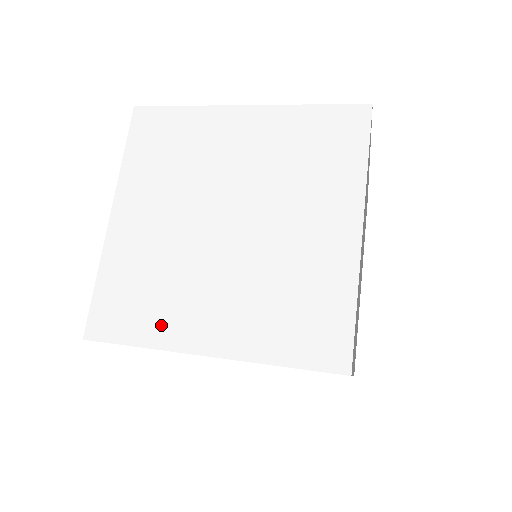
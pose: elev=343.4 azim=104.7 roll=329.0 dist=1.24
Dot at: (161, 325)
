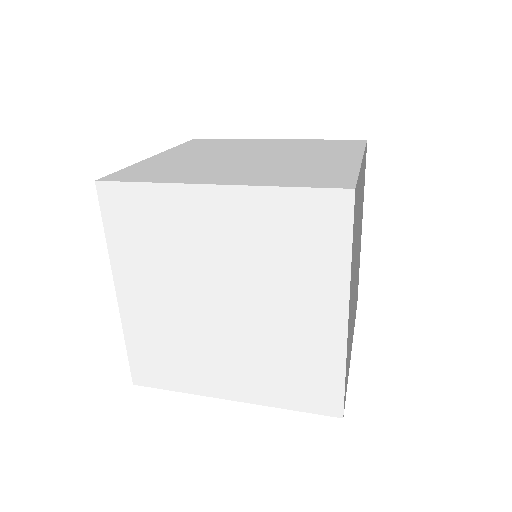
Dot at: (176, 177)
